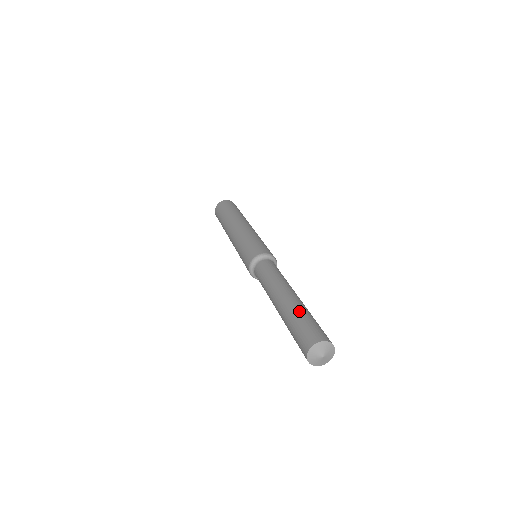
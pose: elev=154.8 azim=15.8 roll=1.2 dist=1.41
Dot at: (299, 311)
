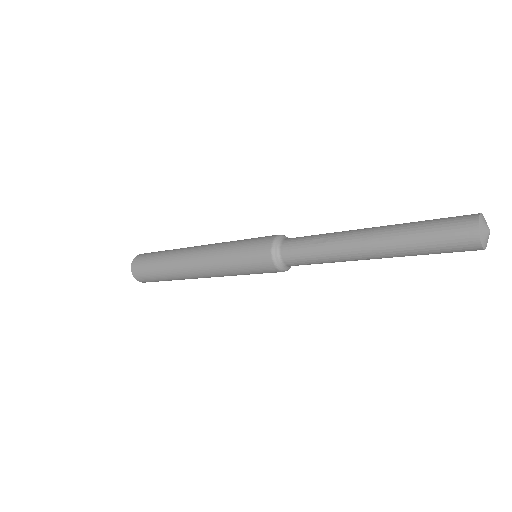
Dot at: occluded
